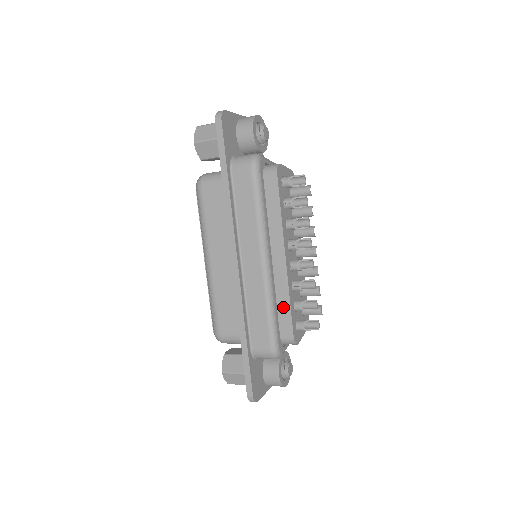
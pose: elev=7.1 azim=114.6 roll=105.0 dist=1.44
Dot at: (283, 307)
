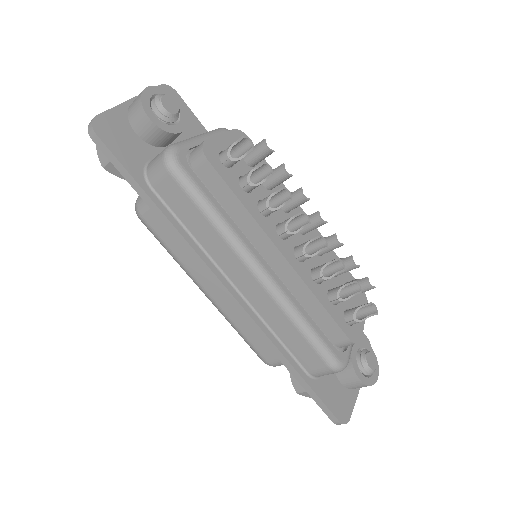
Dot at: (316, 311)
